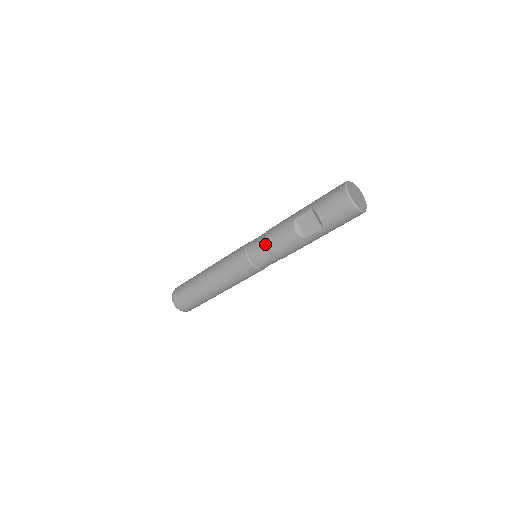
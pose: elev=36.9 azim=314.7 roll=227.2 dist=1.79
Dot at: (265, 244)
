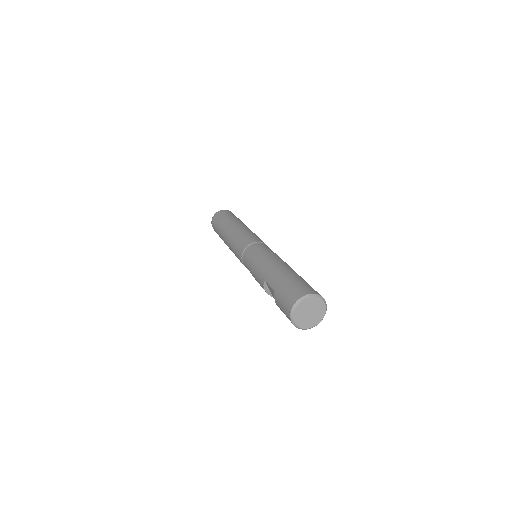
Dot at: (250, 270)
